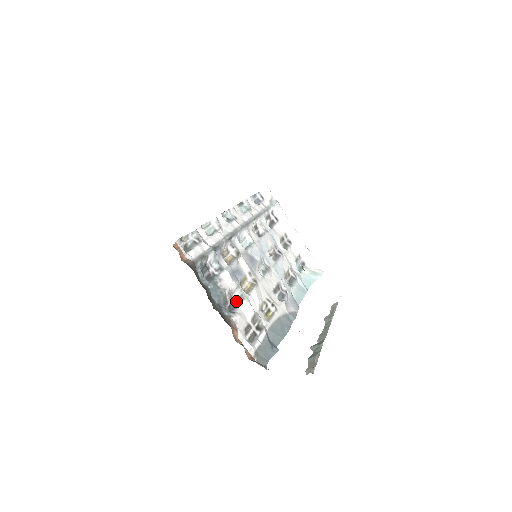
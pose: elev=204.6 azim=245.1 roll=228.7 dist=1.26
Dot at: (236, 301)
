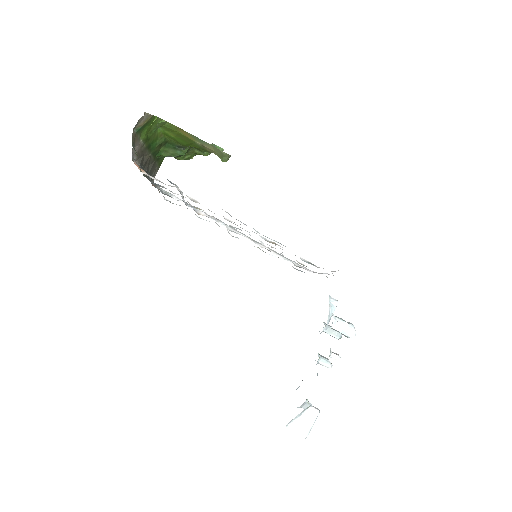
Dot at: occluded
